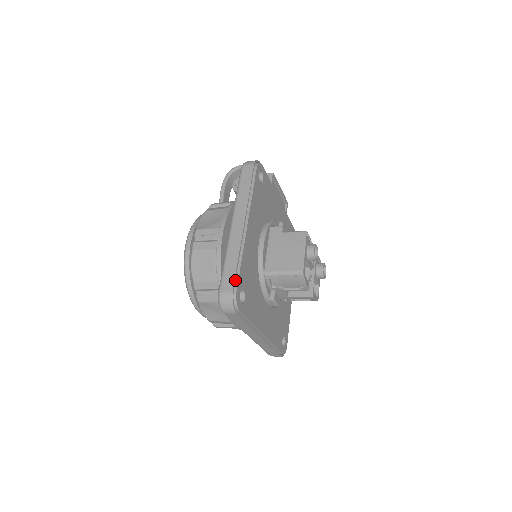
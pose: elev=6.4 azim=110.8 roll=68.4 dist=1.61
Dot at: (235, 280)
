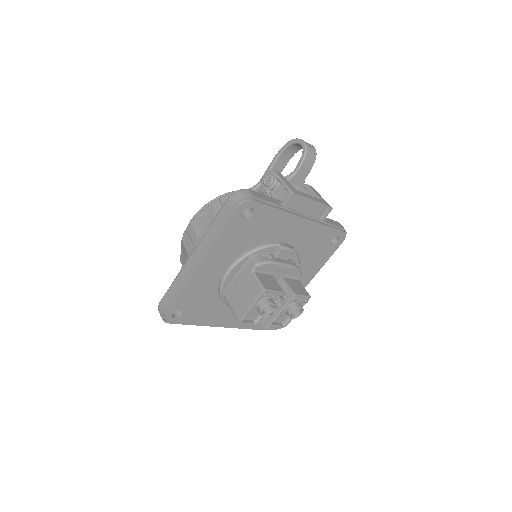
Dot at: (169, 305)
